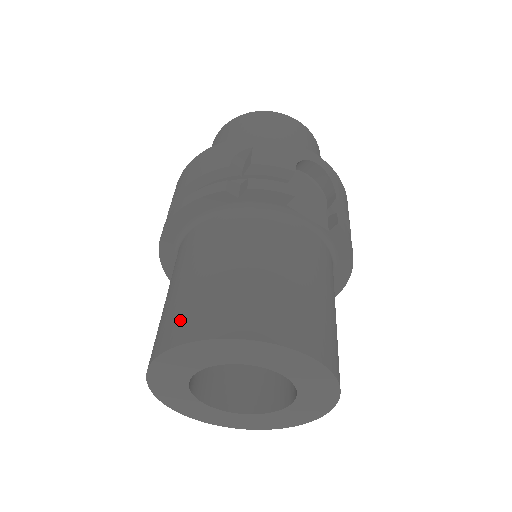
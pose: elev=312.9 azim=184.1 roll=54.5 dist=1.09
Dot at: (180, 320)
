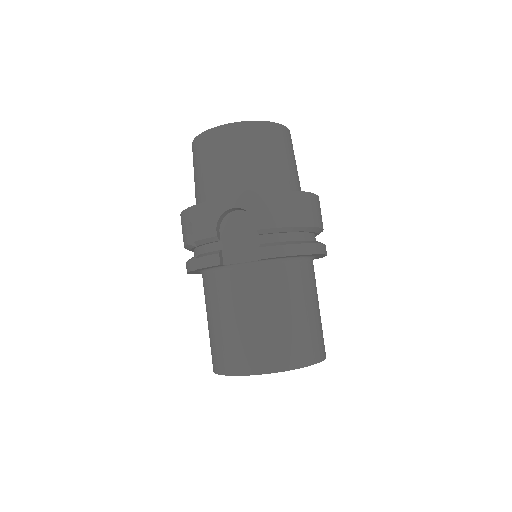
Dot at: (211, 354)
